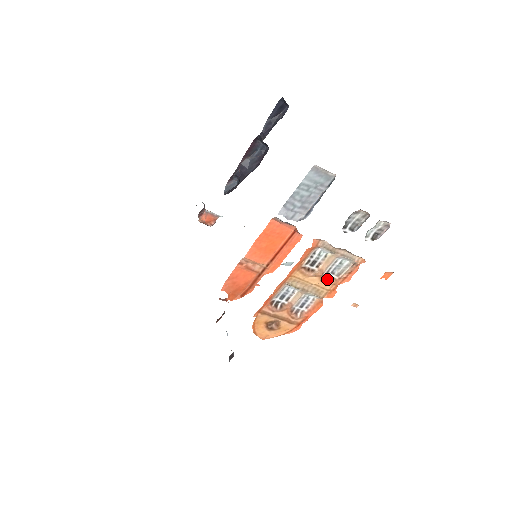
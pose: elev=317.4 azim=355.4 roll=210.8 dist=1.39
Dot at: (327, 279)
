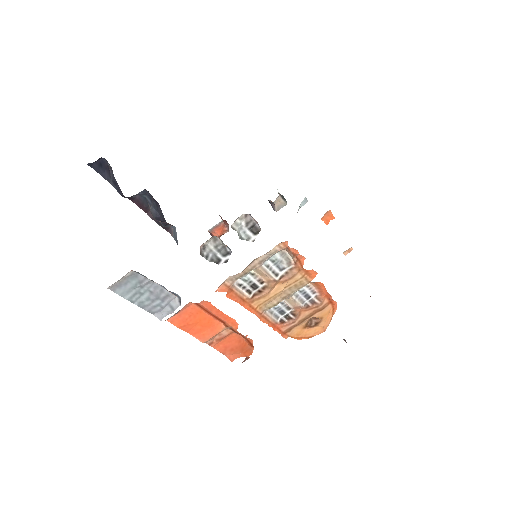
Dot at: (286, 276)
